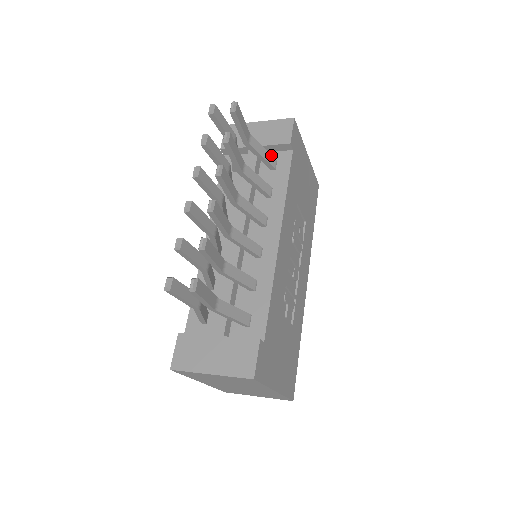
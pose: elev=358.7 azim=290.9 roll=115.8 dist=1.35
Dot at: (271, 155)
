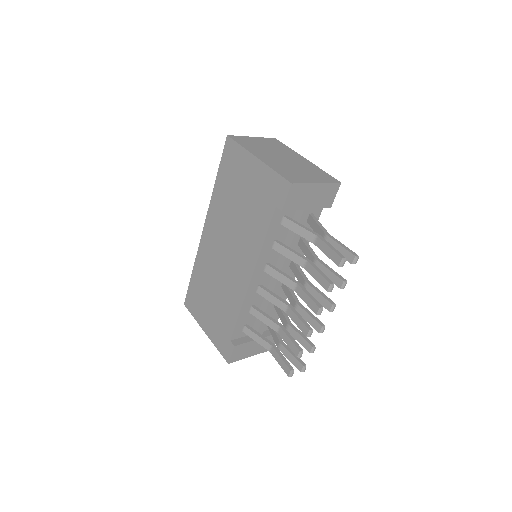
Dot at: (316, 218)
